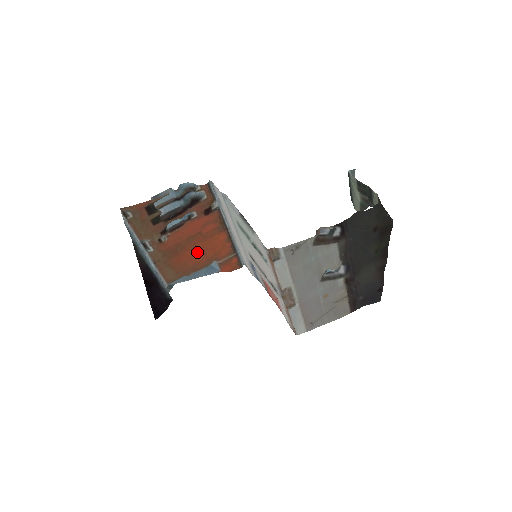
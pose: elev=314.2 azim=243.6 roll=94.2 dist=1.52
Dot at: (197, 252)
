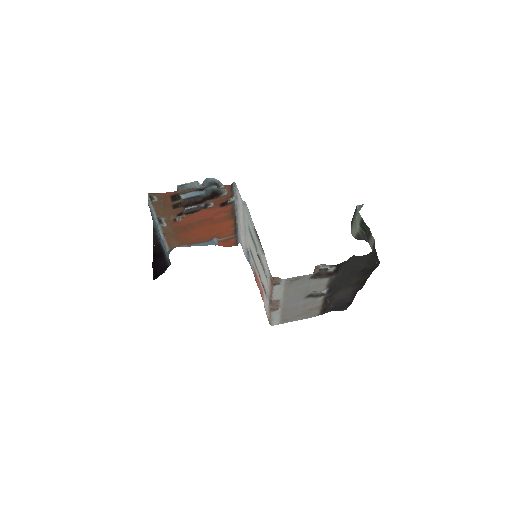
Dot at: (203, 231)
